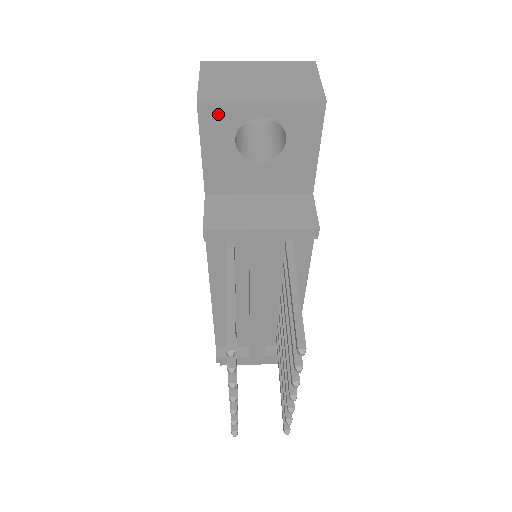
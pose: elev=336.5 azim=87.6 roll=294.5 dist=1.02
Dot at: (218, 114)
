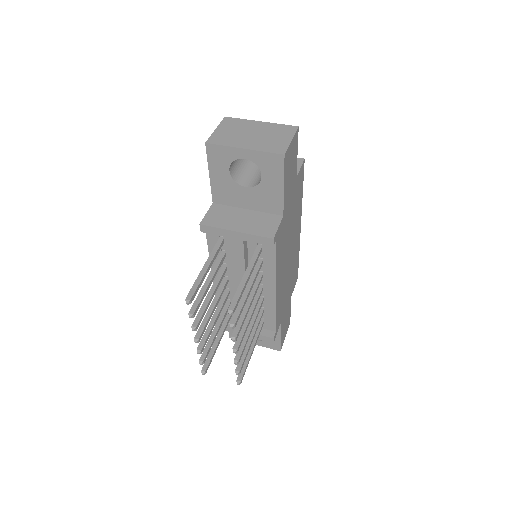
Dot at: (218, 152)
